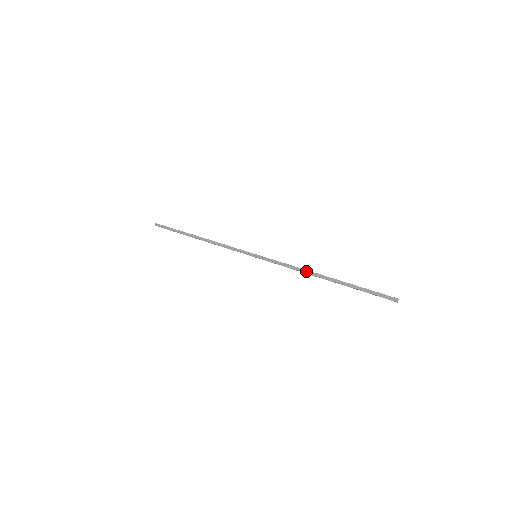
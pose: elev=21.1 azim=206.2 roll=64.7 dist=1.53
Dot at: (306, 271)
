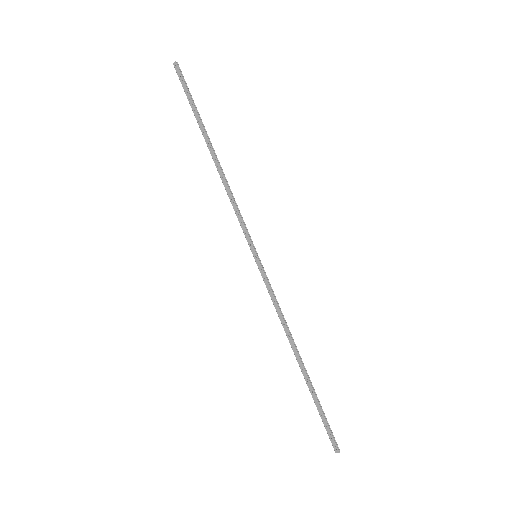
Dot at: (288, 334)
